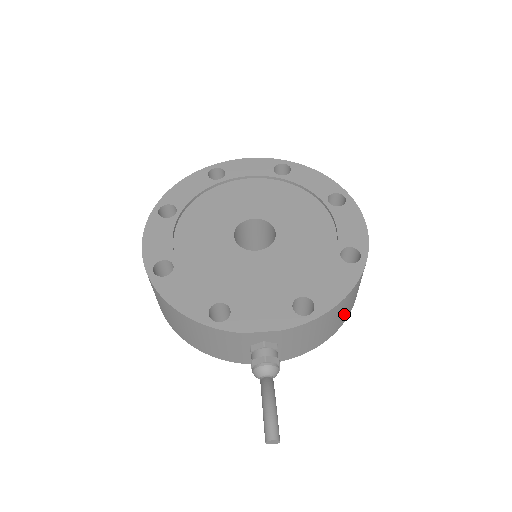
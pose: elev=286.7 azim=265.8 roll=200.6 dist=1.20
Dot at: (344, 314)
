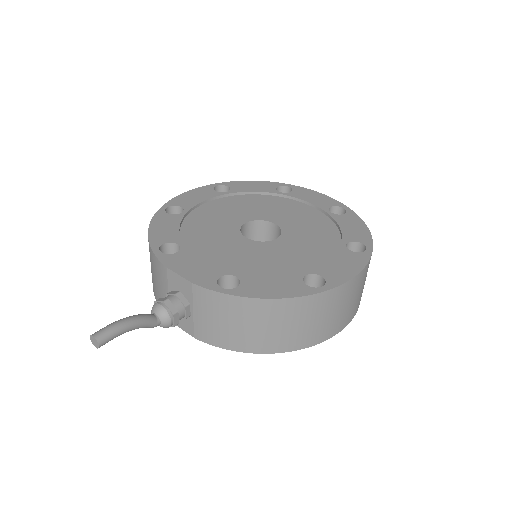
Dot at: (274, 334)
